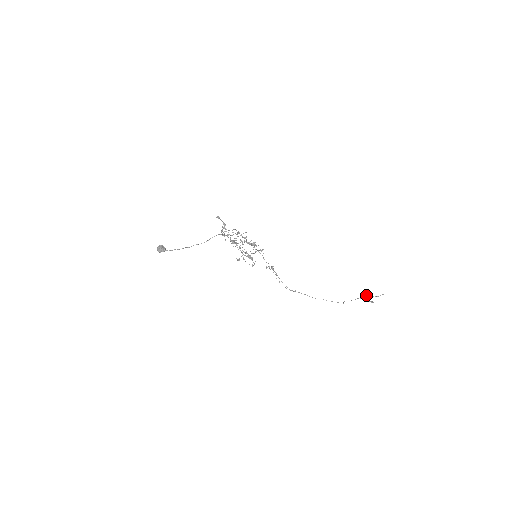
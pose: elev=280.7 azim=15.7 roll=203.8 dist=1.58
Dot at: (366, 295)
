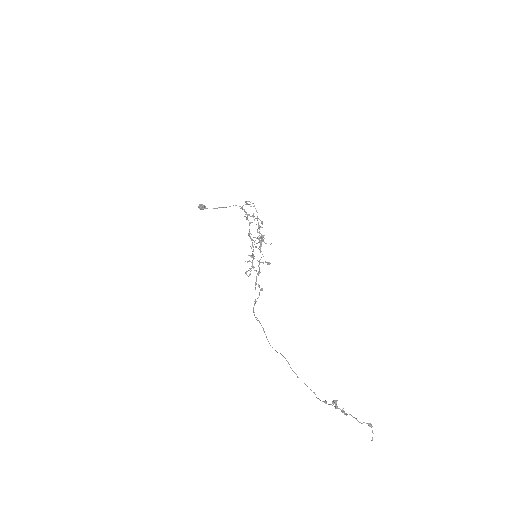
Dot at: (344, 411)
